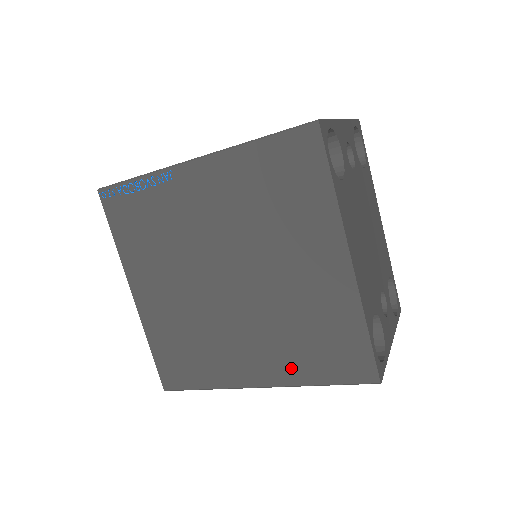
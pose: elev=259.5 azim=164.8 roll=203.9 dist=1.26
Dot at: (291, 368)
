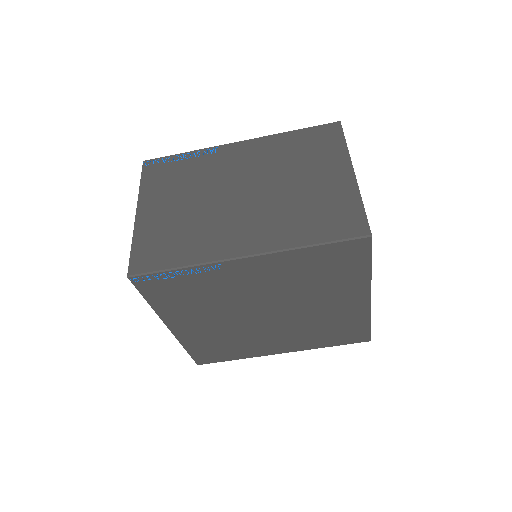
Dot at: (309, 344)
